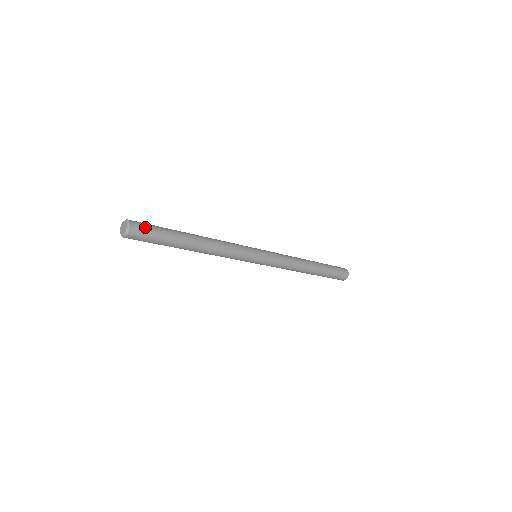
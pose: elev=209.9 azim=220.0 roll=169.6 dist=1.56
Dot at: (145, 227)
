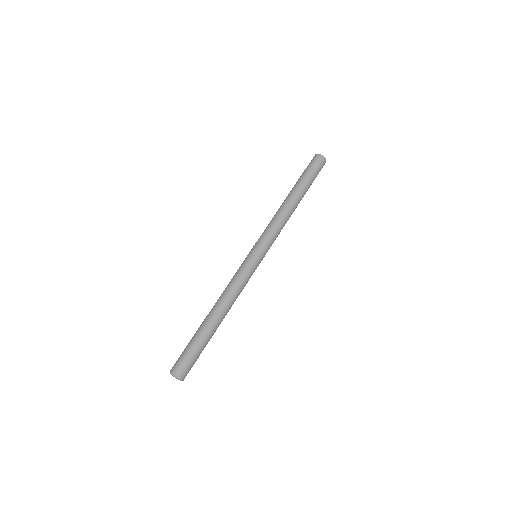
Dot at: (184, 362)
